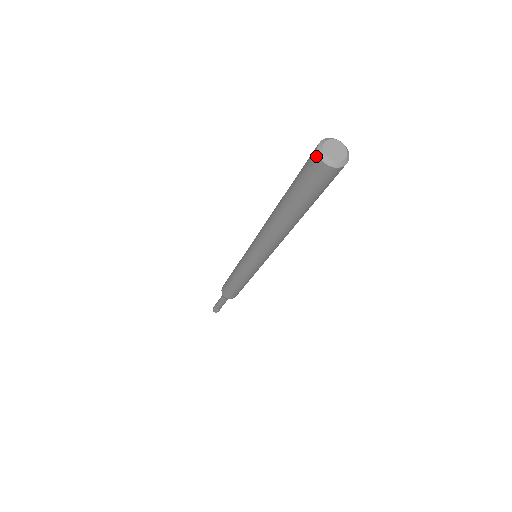
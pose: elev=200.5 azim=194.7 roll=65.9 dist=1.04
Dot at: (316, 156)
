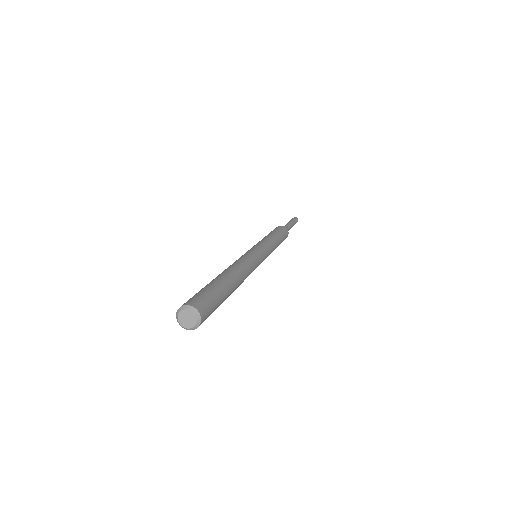
Dot at: (177, 315)
